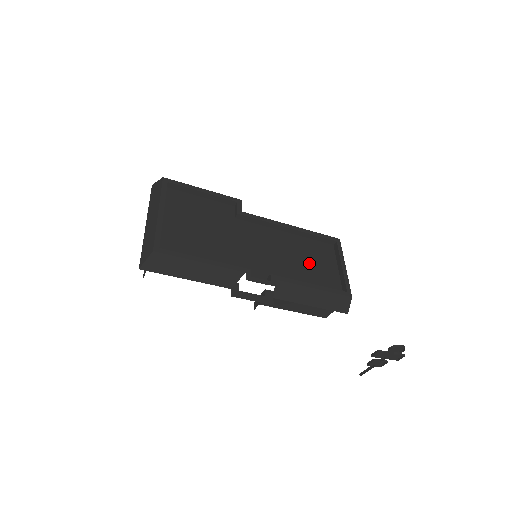
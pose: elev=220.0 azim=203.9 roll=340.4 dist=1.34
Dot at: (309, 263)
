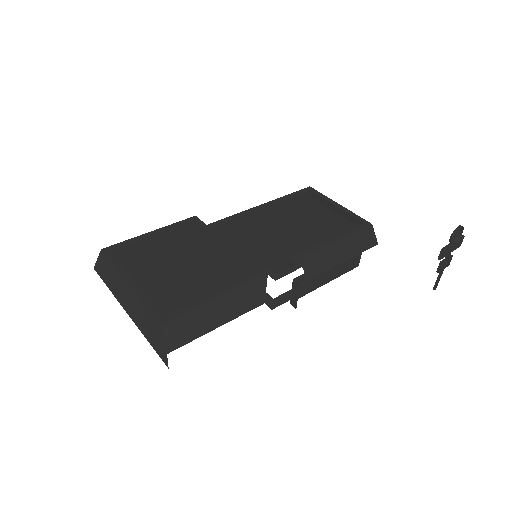
Dot at: (307, 225)
